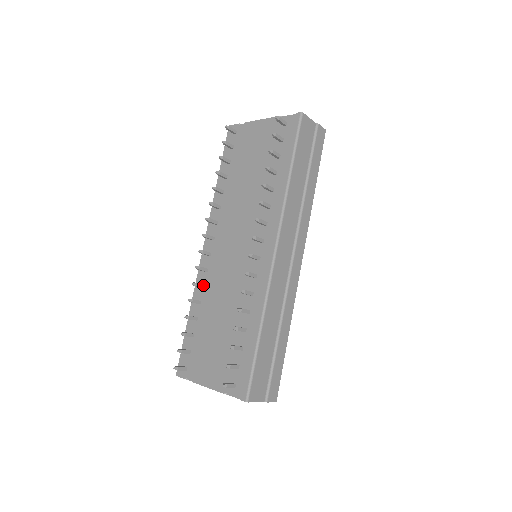
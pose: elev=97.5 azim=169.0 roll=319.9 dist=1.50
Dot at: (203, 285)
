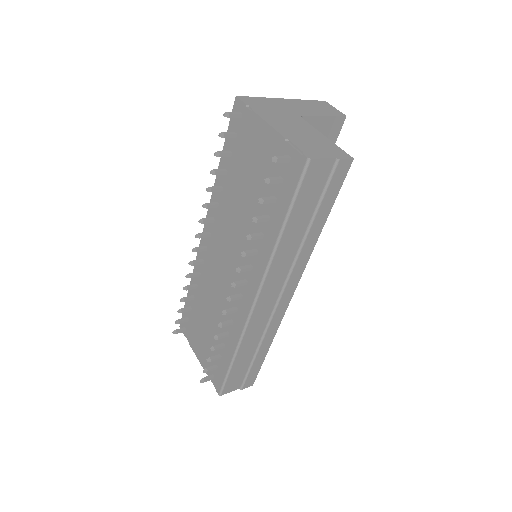
Dot at: (199, 274)
